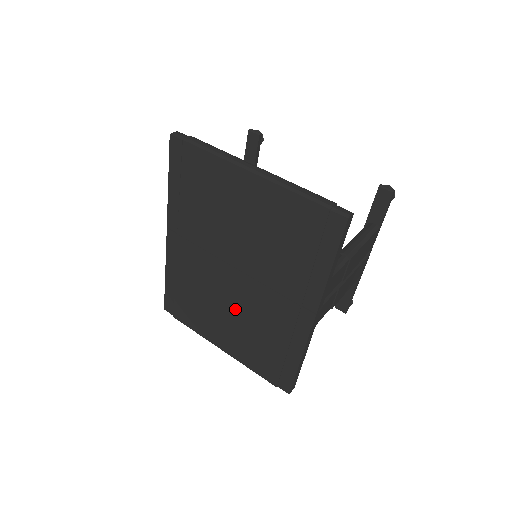
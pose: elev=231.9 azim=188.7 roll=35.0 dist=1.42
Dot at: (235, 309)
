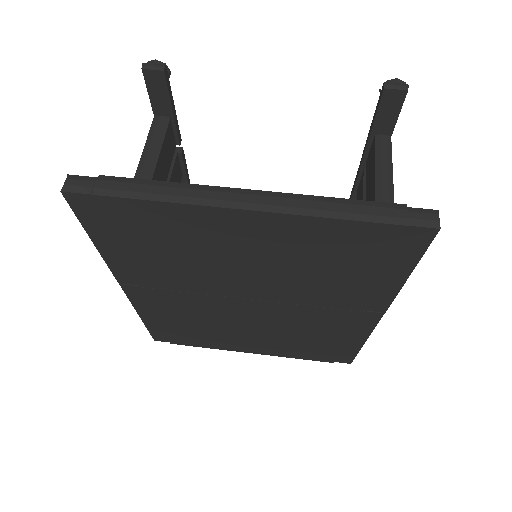
Dot at: (260, 327)
